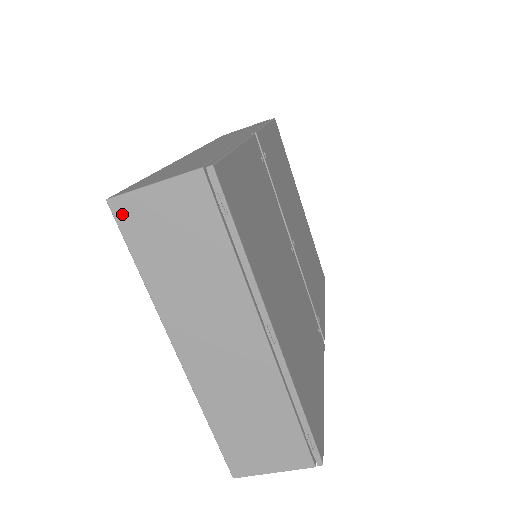
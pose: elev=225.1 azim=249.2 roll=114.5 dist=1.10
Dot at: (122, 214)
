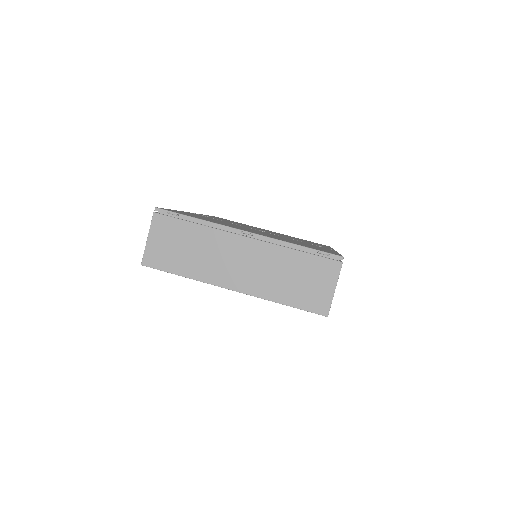
Dot at: (151, 263)
